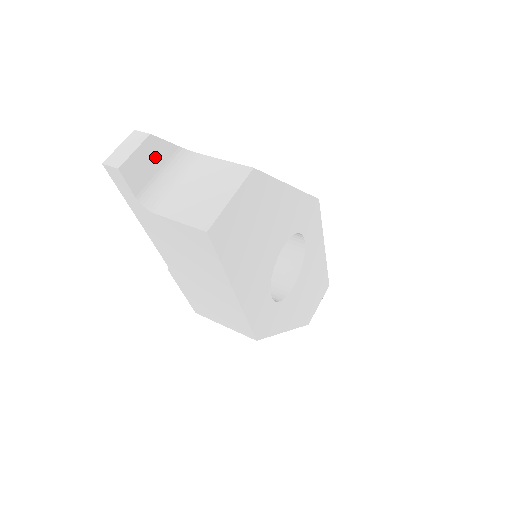
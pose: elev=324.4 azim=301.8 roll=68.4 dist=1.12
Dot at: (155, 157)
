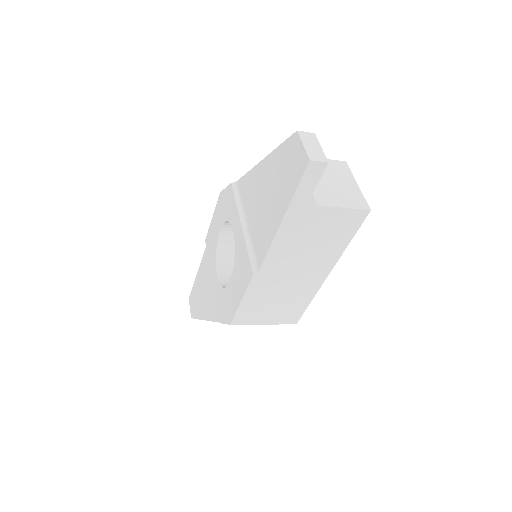
Dot at: occluded
